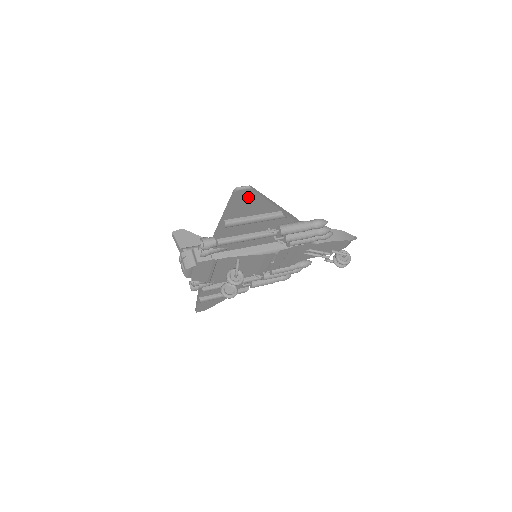
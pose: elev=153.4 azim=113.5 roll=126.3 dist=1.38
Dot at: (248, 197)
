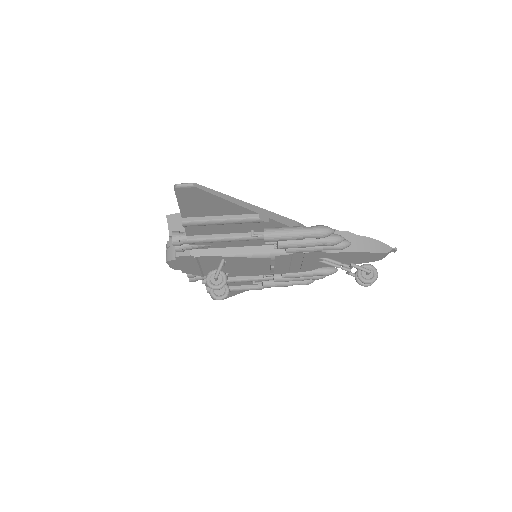
Dot at: (198, 196)
